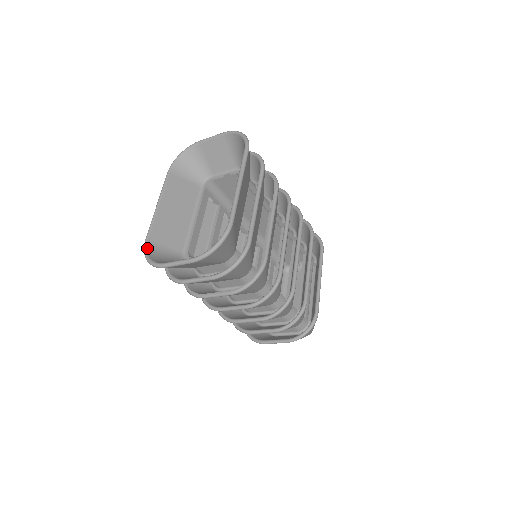
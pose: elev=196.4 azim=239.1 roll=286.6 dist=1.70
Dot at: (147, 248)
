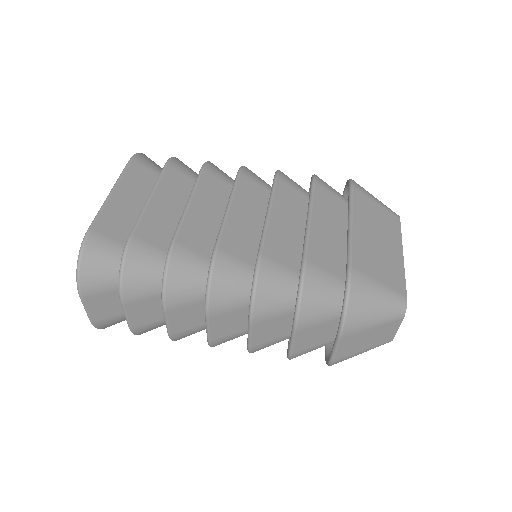
Dot at: occluded
